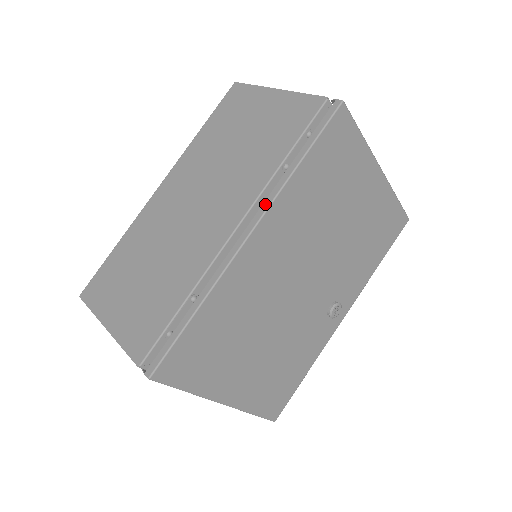
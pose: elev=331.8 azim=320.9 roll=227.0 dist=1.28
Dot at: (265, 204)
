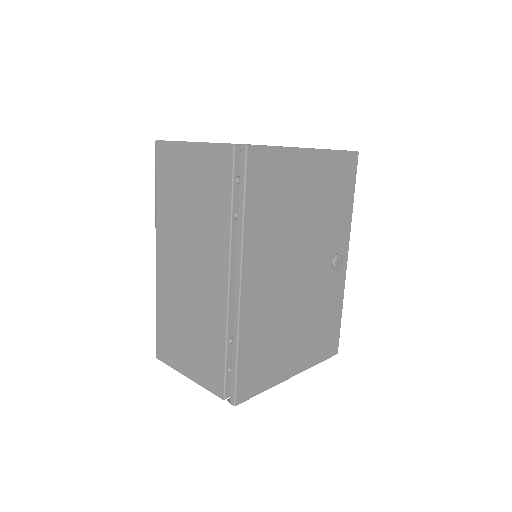
Dot at: (238, 257)
